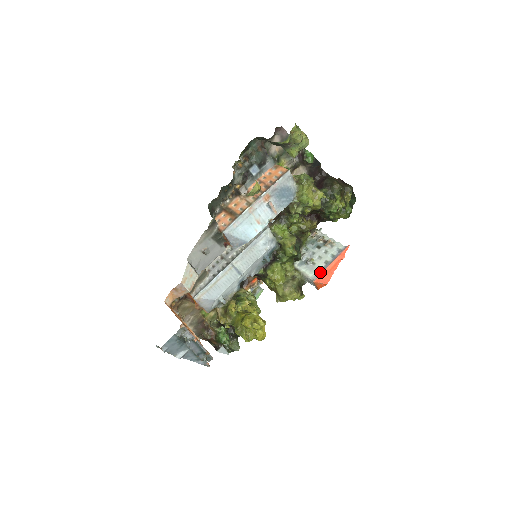
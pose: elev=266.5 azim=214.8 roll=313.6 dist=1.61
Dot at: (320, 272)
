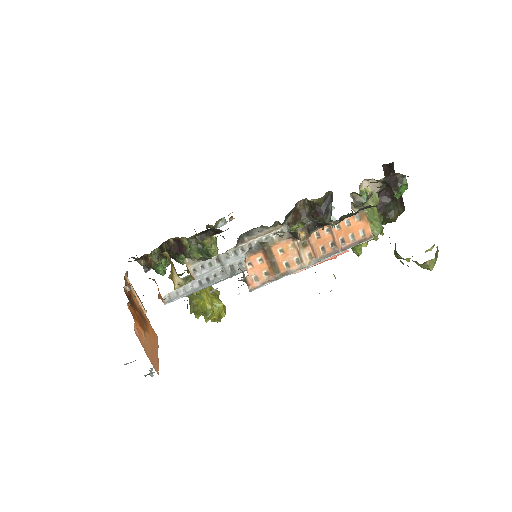
Dot at: occluded
